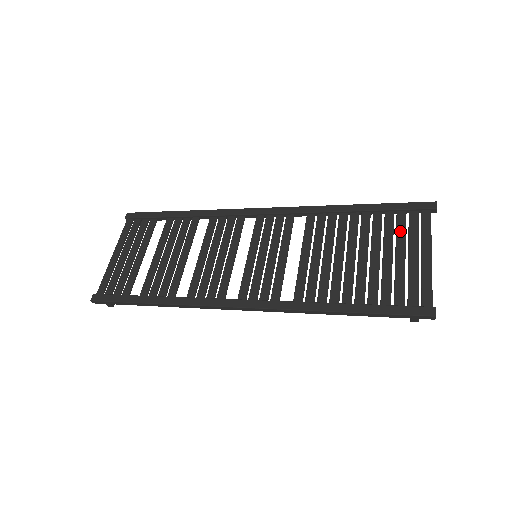
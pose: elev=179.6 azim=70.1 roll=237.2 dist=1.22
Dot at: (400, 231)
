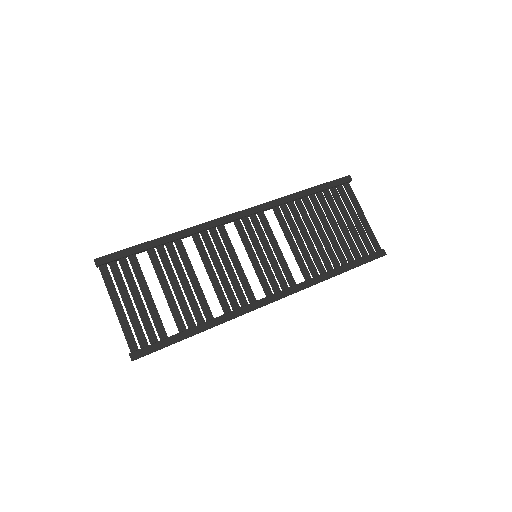
Dot at: (340, 203)
